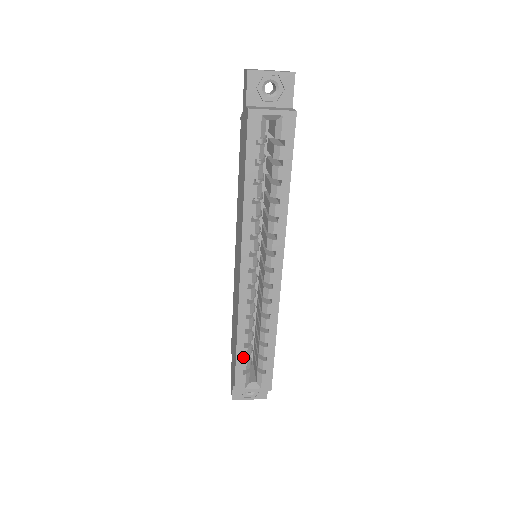
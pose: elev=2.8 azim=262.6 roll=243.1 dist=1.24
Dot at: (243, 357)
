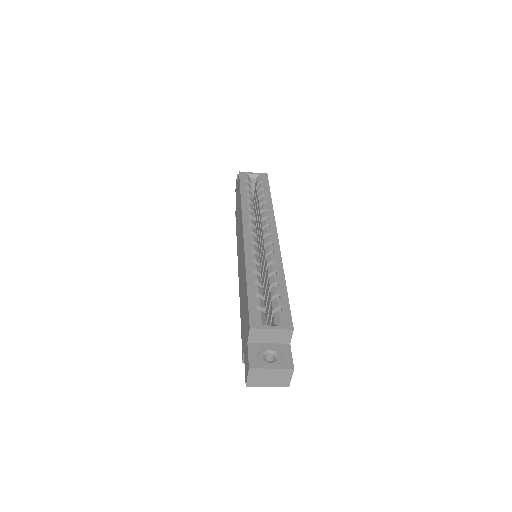
Dot at: (255, 293)
